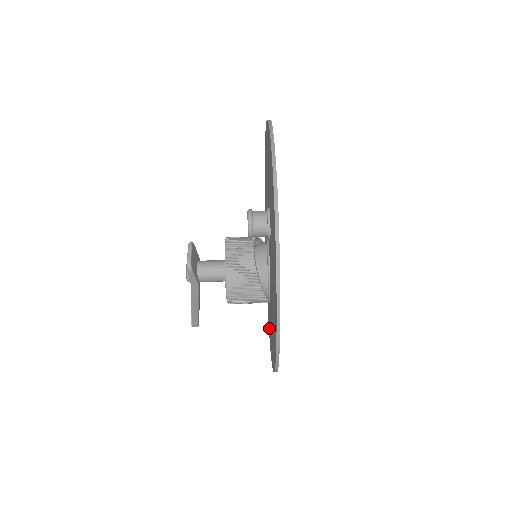
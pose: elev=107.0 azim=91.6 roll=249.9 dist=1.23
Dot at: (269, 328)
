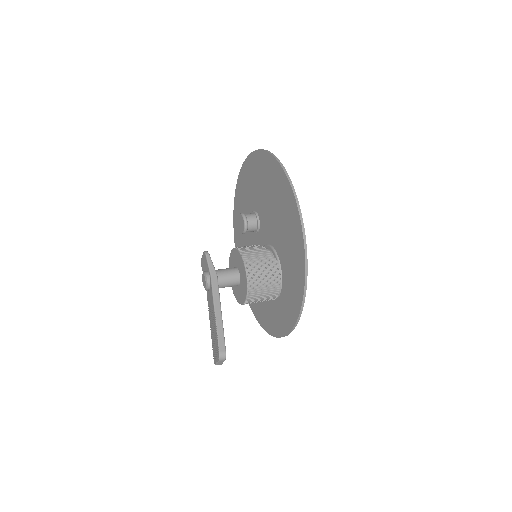
Dot at: (294, 303)
